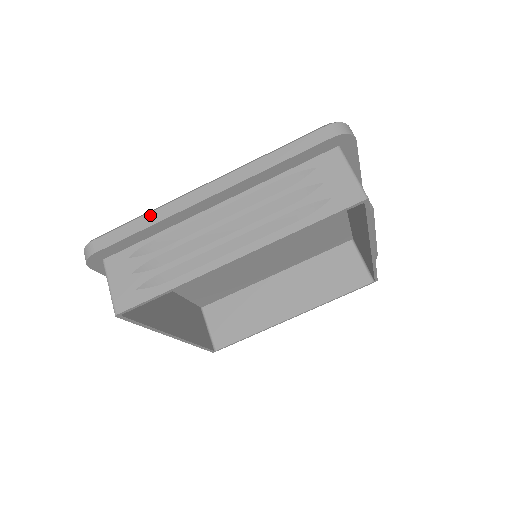
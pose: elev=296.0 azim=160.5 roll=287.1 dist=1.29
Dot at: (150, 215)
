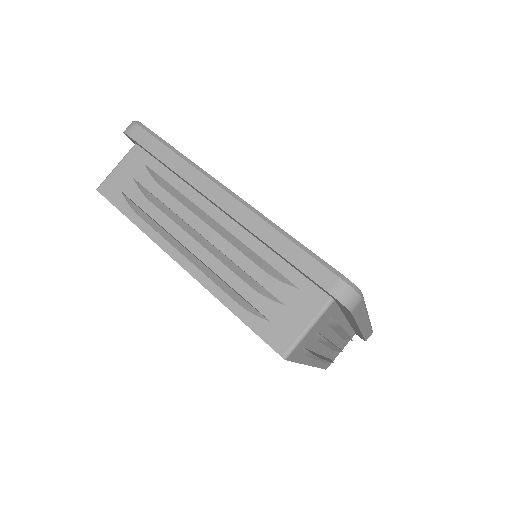
Dot at: (179, 160)
